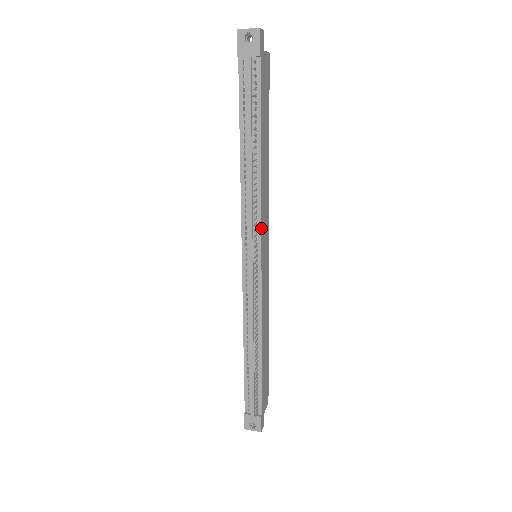
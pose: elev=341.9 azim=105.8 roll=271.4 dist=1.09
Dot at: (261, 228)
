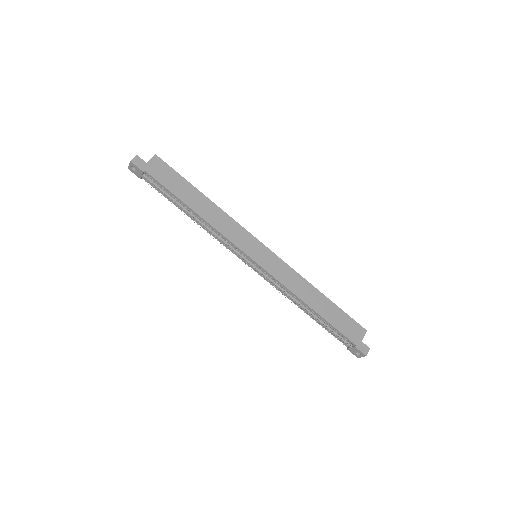
Dot at: (234, 245)
